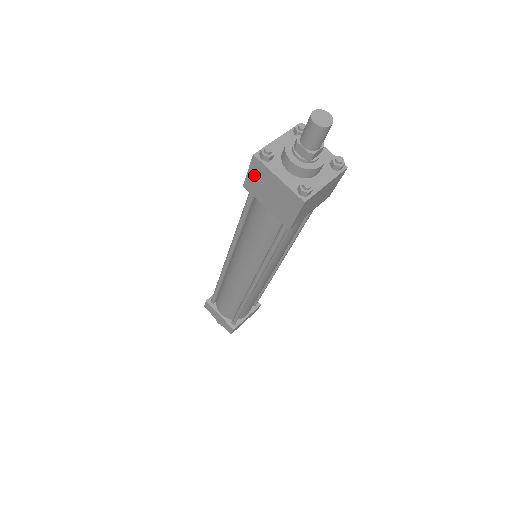
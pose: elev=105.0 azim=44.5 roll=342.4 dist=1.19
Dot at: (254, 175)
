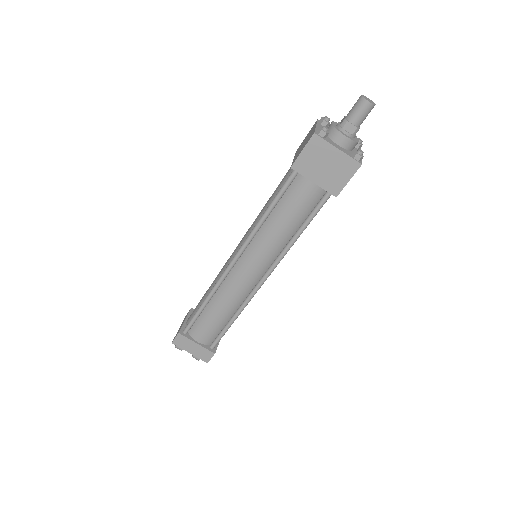
Dot at: (307, 136)
